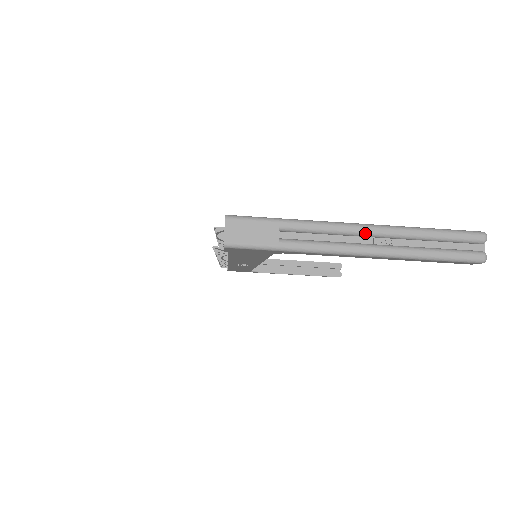
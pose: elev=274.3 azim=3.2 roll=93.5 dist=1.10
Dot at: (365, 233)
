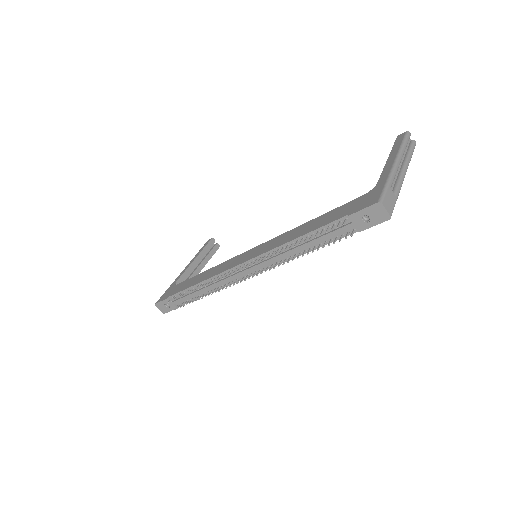
Dot at: occluded
